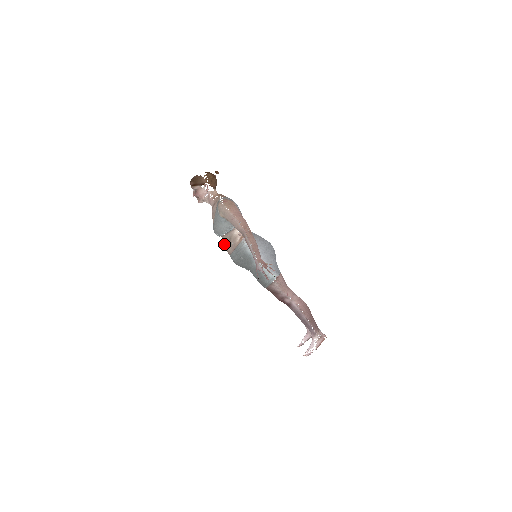
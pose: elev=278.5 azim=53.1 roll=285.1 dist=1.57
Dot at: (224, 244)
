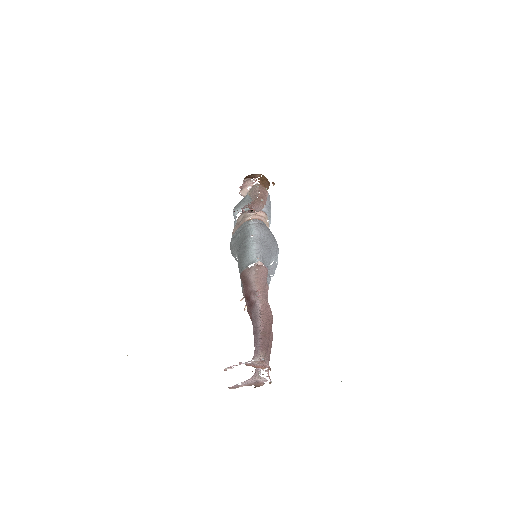
Dot at: occluded
